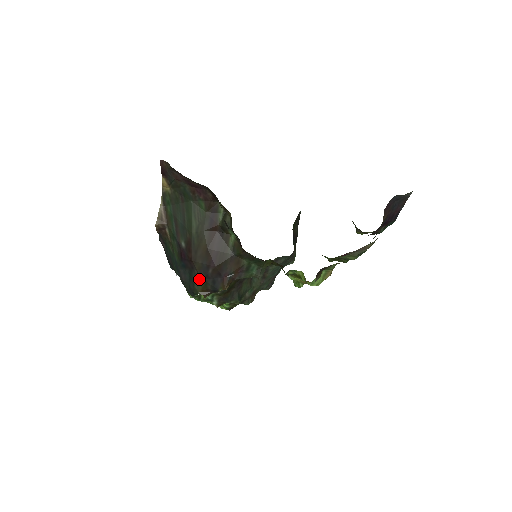
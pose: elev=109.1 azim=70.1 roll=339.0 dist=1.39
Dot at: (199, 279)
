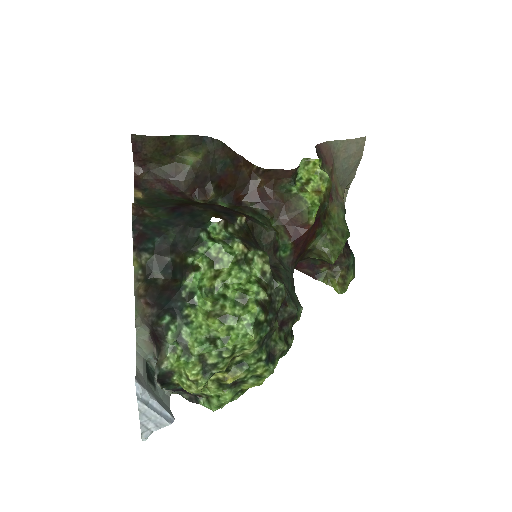
Dot at: (206, 211)
